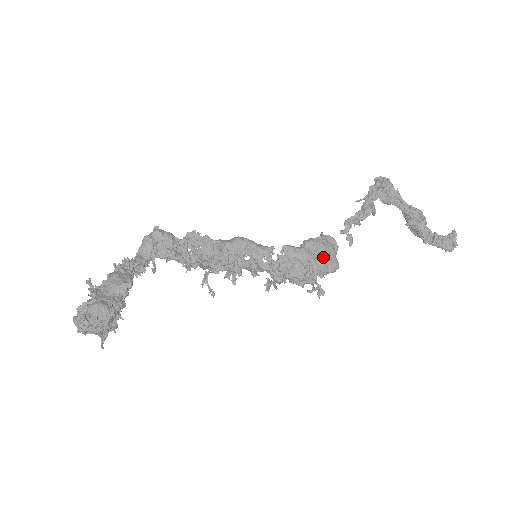
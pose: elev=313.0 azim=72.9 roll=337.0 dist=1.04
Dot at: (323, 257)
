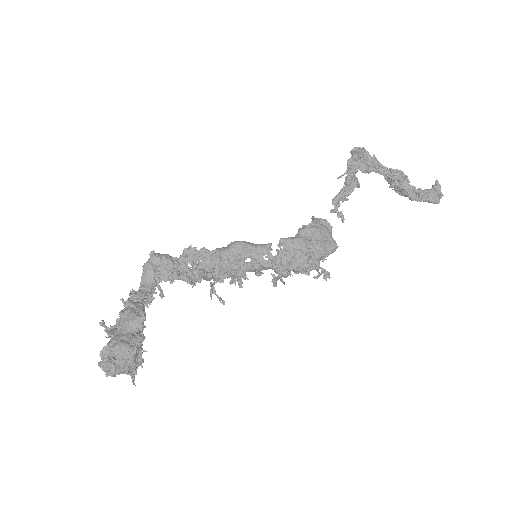
Dot at: (320, 241)
